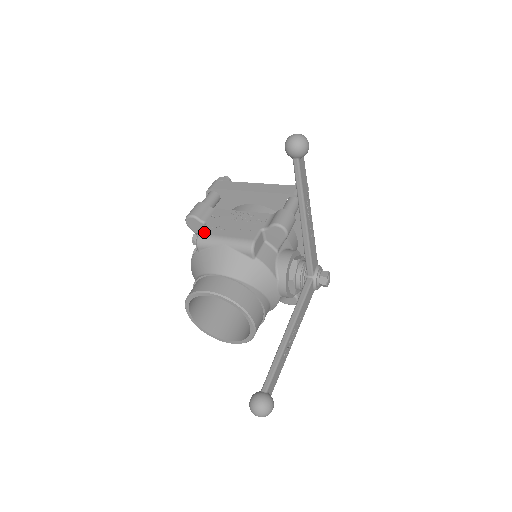
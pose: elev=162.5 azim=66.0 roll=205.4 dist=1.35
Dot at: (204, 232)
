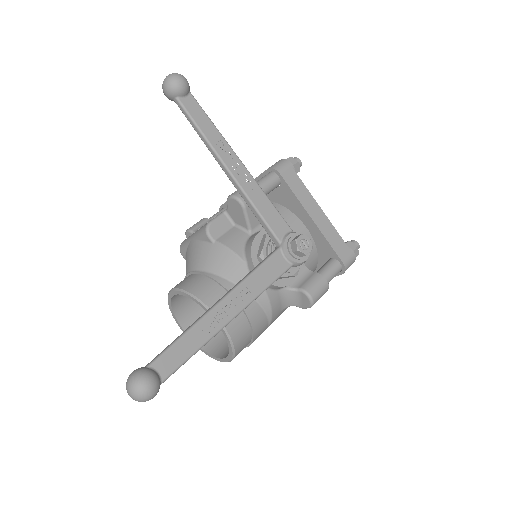
Dot at: occluded
